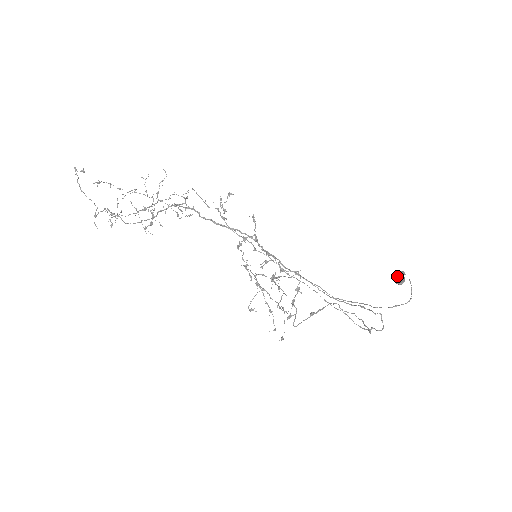
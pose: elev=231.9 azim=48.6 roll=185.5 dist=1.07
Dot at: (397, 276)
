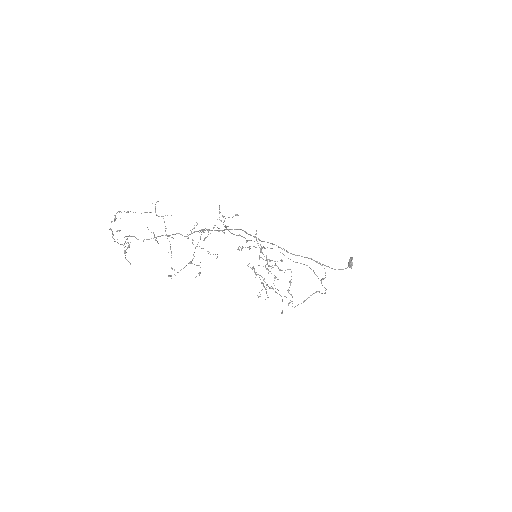
Dot at: (351, 265)
